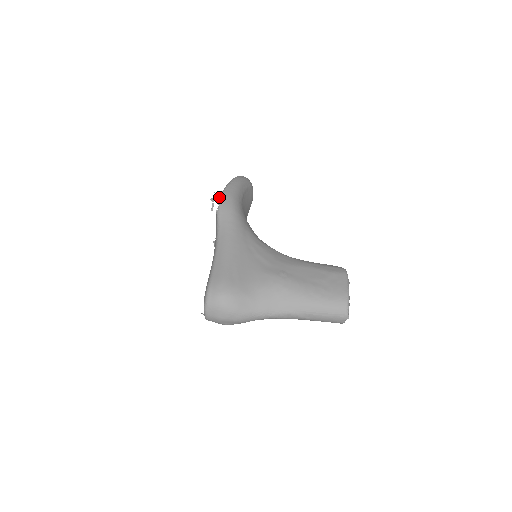
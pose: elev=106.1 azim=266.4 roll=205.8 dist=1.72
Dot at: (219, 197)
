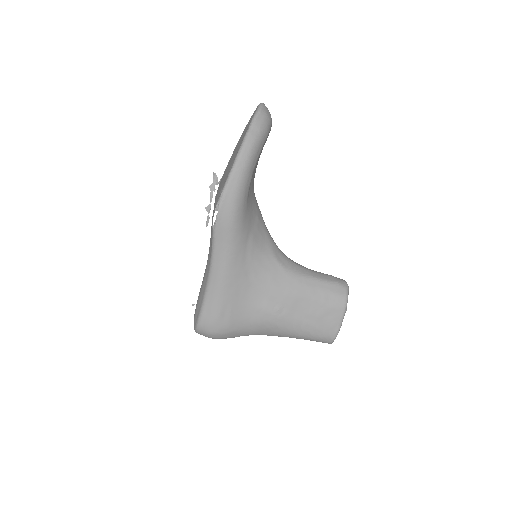
Dot at: (217, 204)
